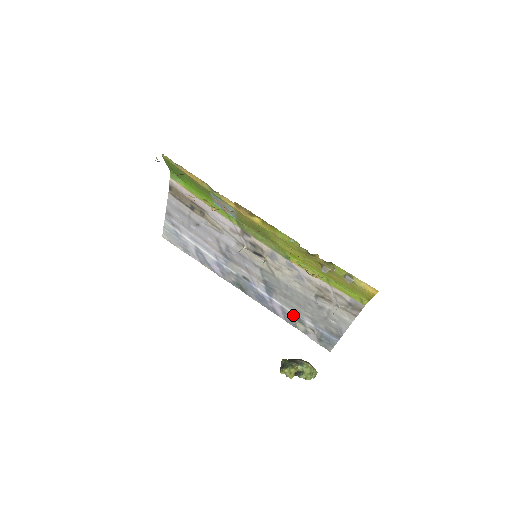
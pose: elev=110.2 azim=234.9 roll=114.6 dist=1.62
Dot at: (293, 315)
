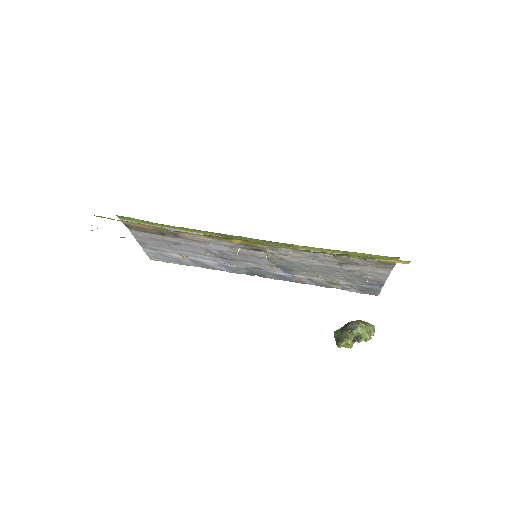
Dot at: (323, 281)
